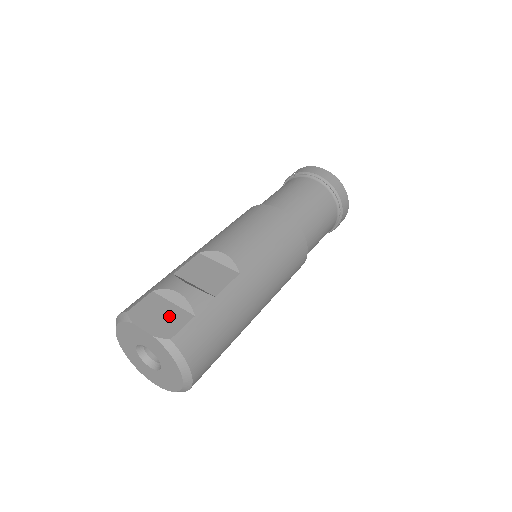
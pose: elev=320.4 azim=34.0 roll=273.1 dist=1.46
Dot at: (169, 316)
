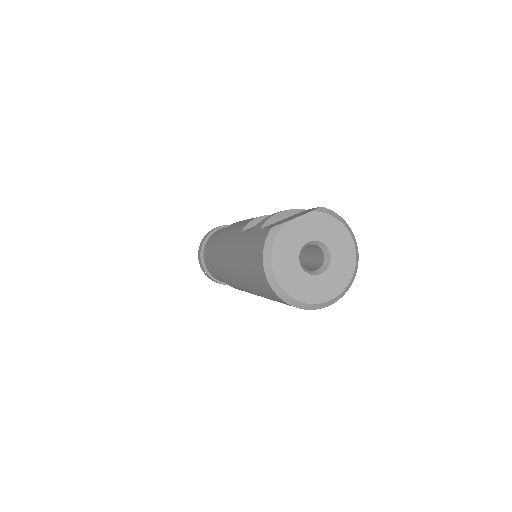
Dot at: (296, 215)
